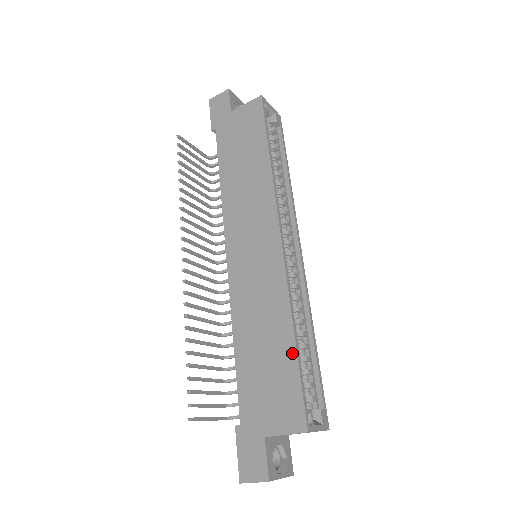
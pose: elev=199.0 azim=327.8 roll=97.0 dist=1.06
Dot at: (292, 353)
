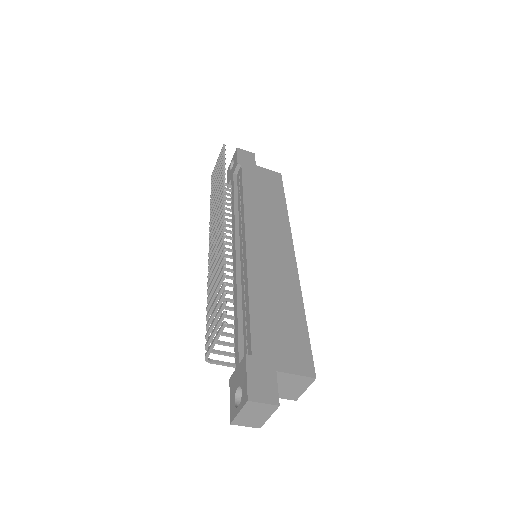
Dot at: (303, 323)
